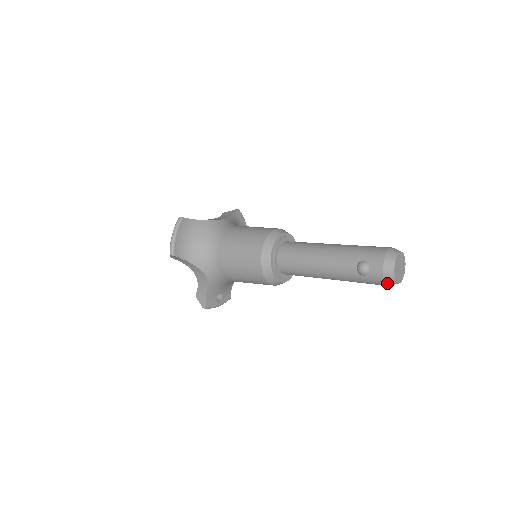
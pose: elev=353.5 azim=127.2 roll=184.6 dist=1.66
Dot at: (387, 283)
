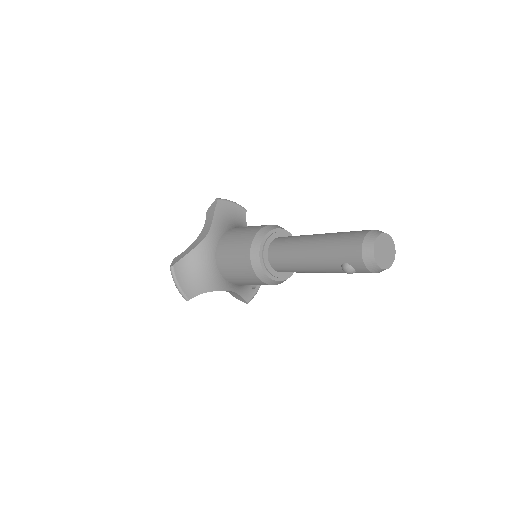
Dot at: (379, 272)
